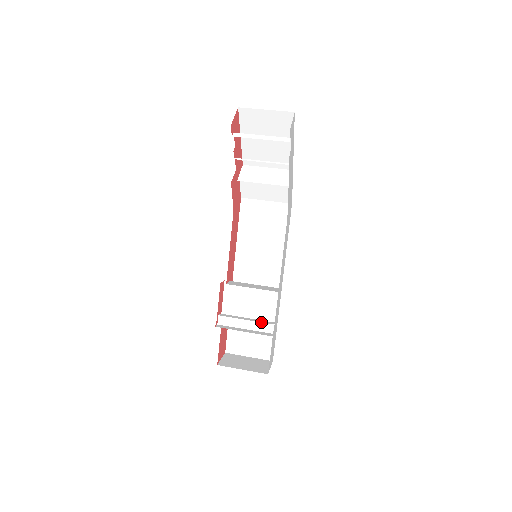
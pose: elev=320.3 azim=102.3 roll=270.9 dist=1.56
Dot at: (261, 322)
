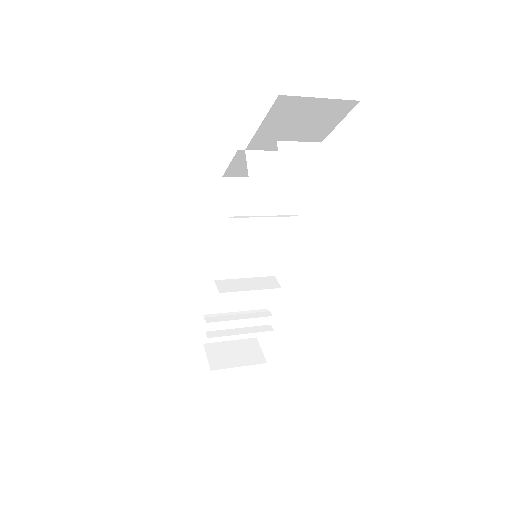
Dot at: (257, 317)
